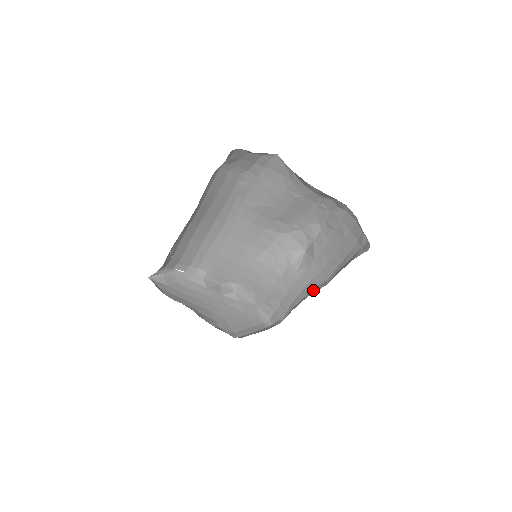
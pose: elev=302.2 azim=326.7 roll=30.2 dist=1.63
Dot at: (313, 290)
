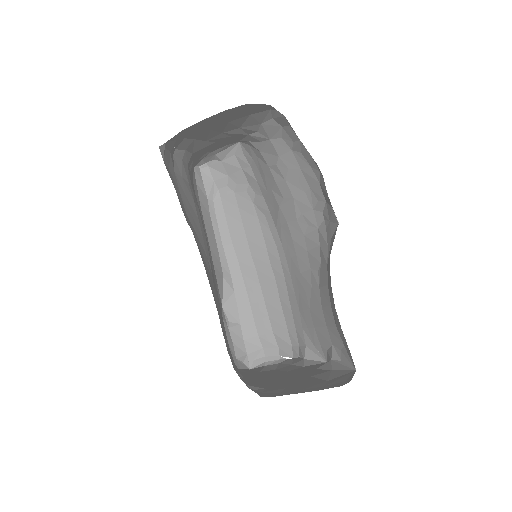
Dot at: occluded
